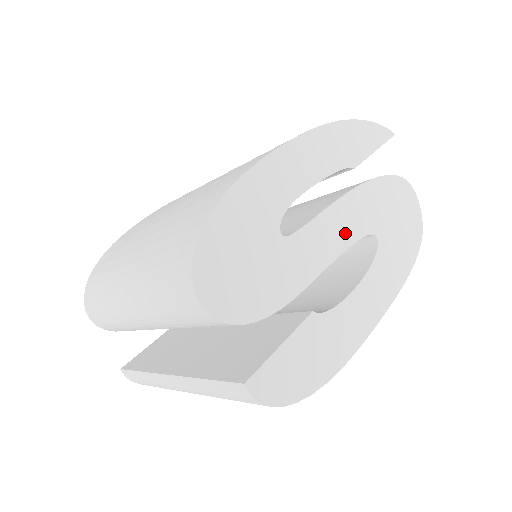
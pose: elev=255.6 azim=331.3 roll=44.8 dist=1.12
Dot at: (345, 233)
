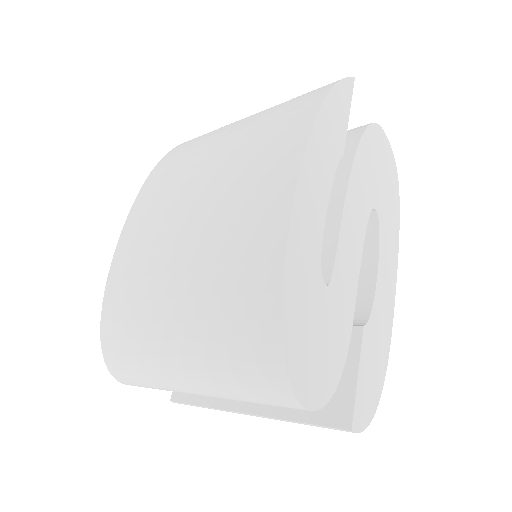
Dot at: (358, 231)
